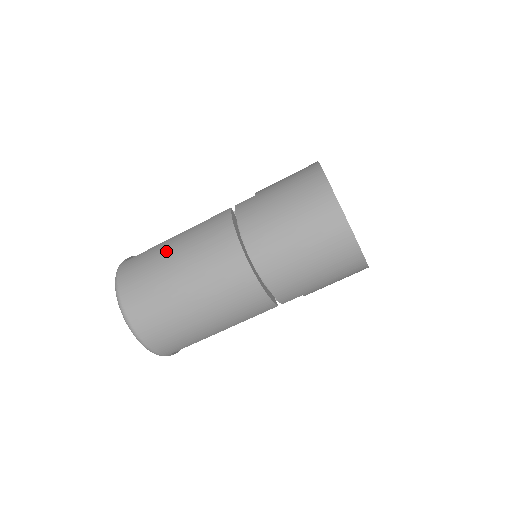
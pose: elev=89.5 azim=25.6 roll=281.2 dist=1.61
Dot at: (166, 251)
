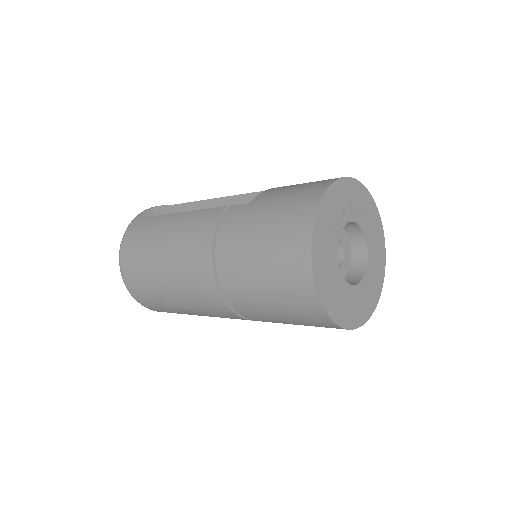
Dot at: (159, 232)
